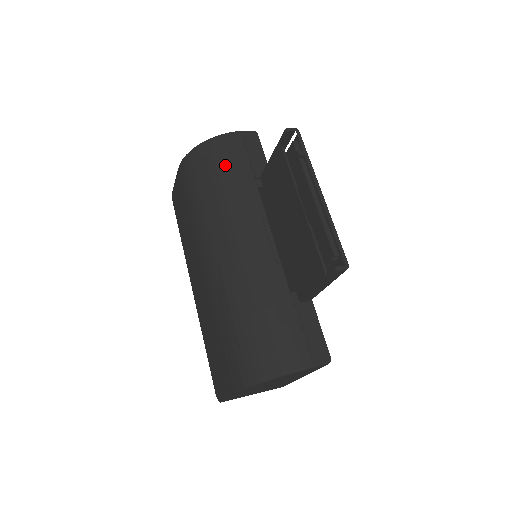
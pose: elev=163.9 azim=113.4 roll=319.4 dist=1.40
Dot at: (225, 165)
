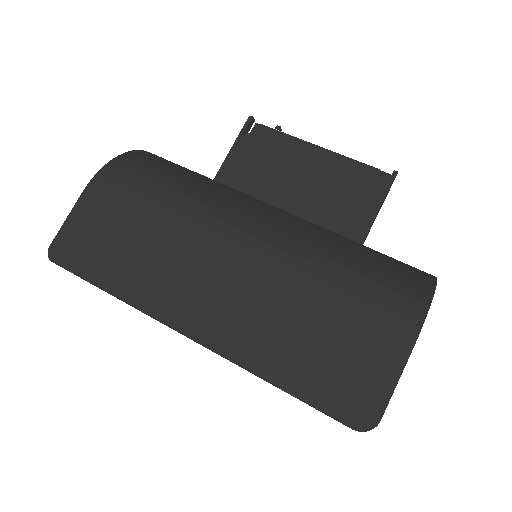
Dot at: (176, 166)
